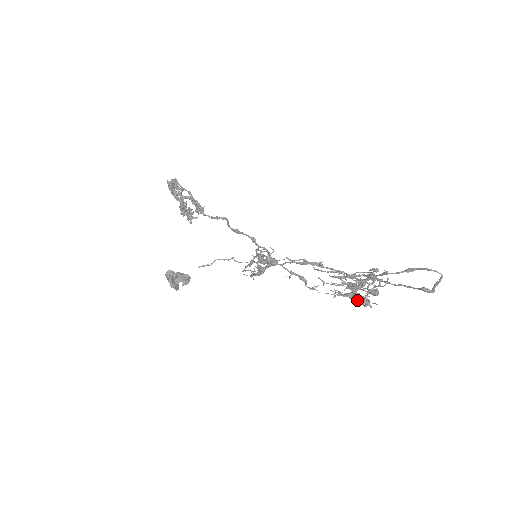
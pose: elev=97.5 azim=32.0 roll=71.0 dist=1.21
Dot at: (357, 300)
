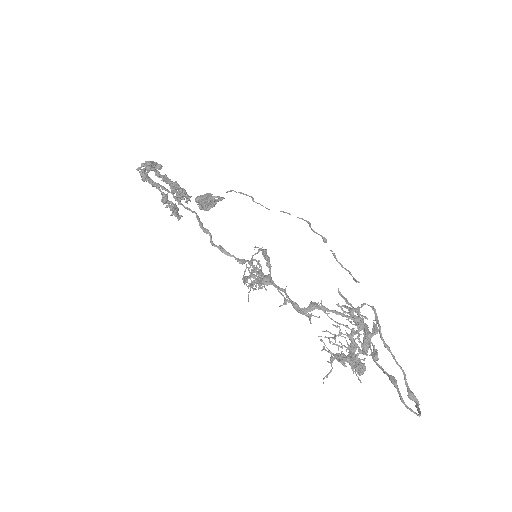
Dot at: (348, 357)
